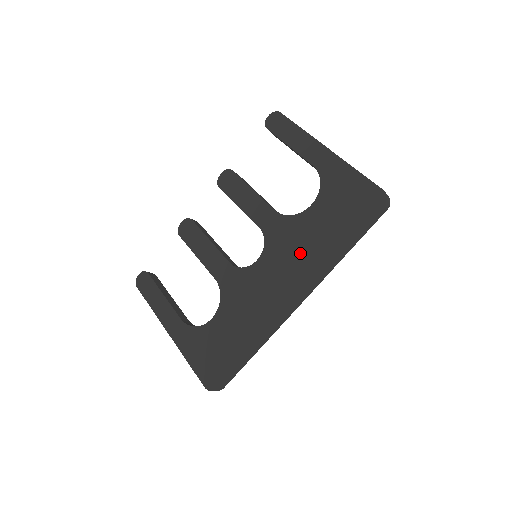
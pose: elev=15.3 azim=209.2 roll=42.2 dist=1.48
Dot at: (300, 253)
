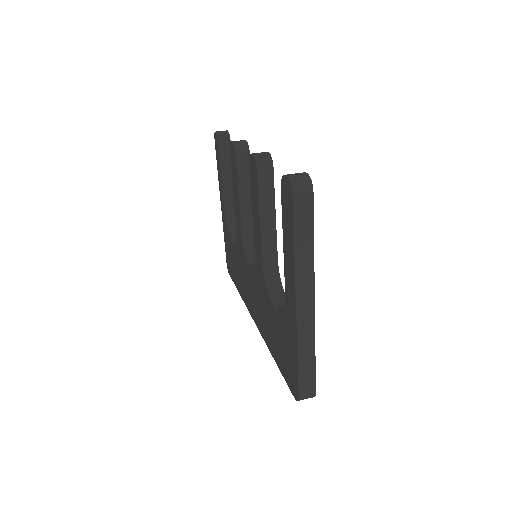
Dot at: (261, 311)
